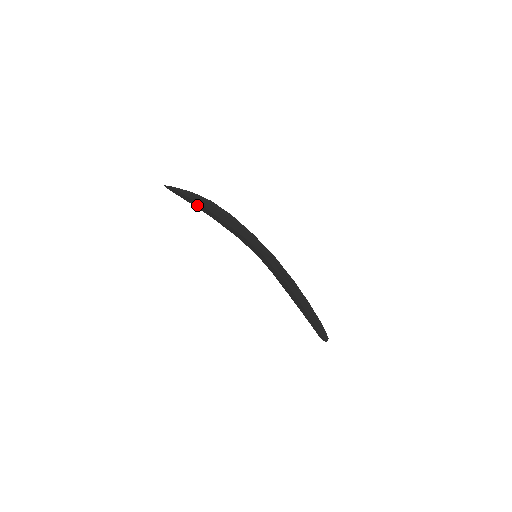
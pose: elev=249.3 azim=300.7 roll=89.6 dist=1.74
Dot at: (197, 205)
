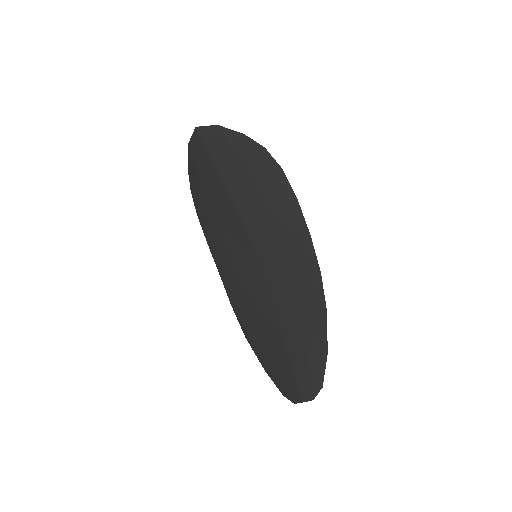
Dot at: (227, 161)
